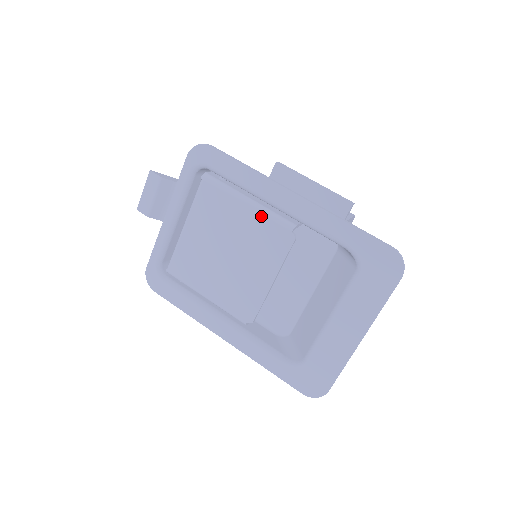
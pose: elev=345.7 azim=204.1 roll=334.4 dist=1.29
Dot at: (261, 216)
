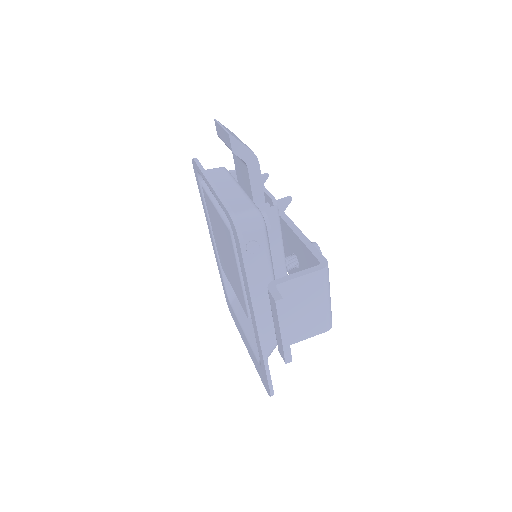
Dot at: (242, 290)
